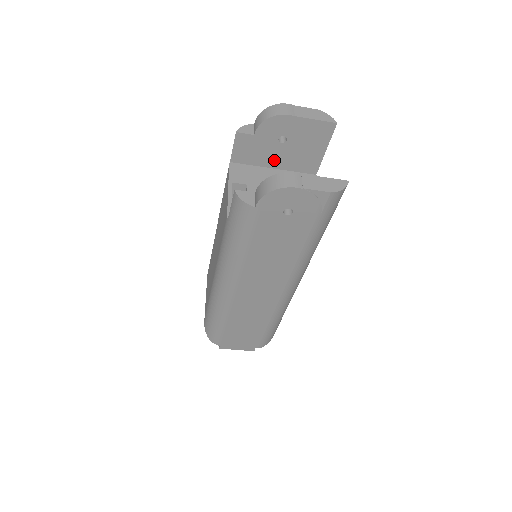
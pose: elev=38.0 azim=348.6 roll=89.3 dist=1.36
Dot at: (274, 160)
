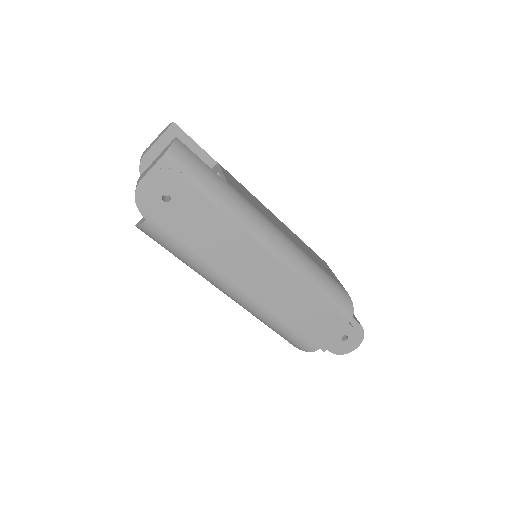
Dot at: occluded
